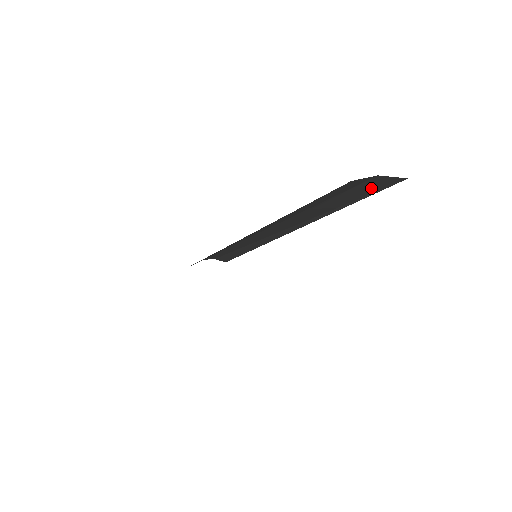
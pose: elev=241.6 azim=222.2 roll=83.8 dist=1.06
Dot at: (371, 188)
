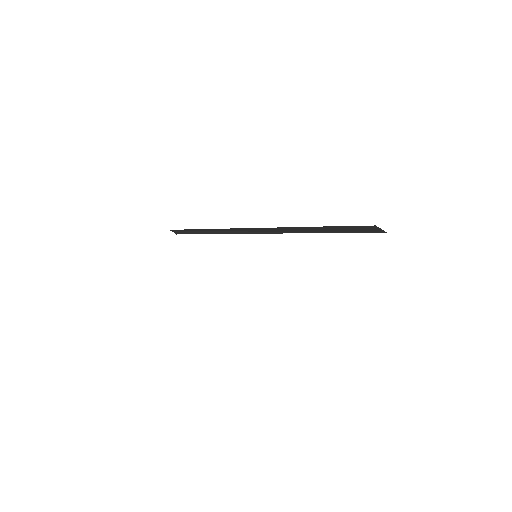
Dot at: (345, 230)
